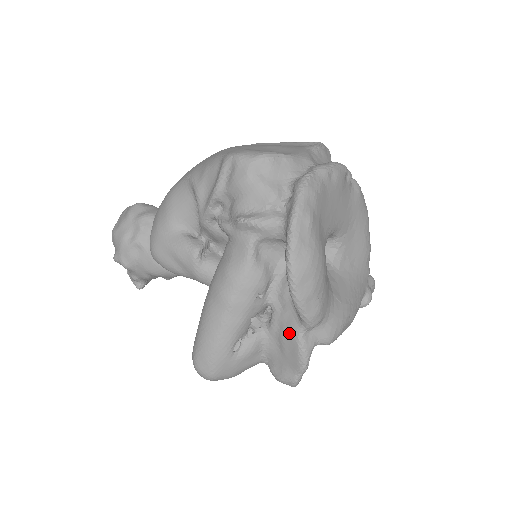
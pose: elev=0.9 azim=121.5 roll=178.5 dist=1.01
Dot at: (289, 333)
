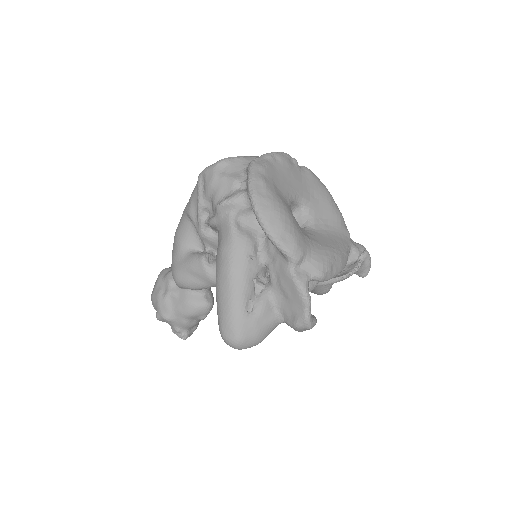
Dot at: (284, 276)
